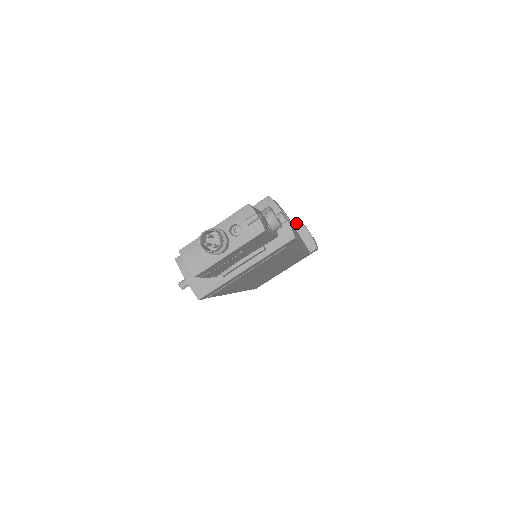
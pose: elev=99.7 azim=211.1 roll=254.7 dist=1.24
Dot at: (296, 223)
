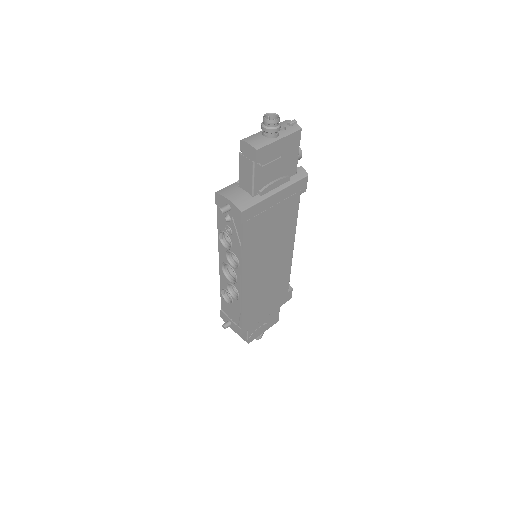
Dot at: occluded
